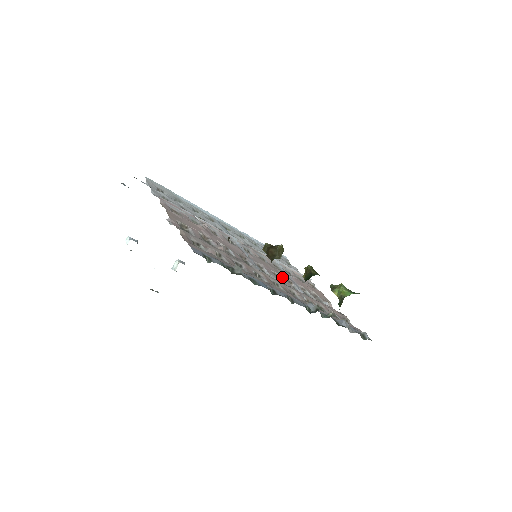
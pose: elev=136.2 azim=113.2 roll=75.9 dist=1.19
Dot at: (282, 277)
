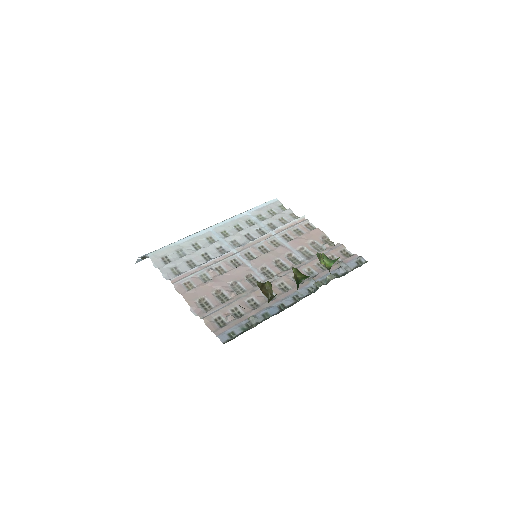
Dot at: (282, 258)
